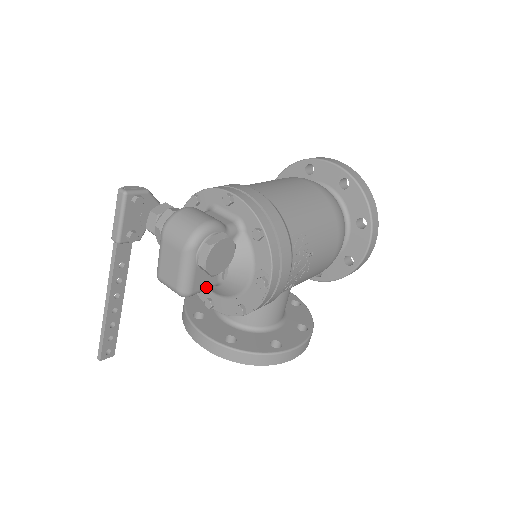
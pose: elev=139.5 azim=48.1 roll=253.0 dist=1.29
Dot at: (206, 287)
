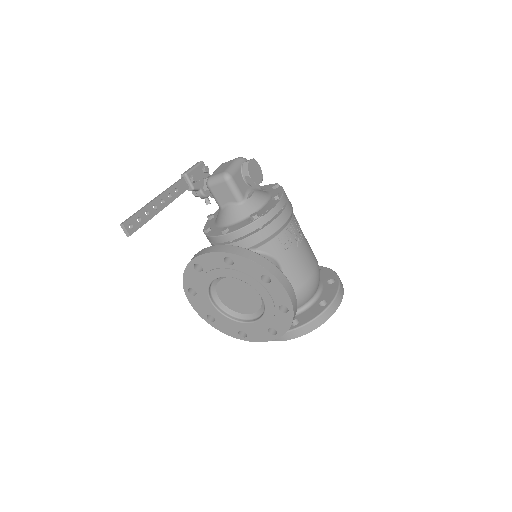
Dot at: (238, 188)
